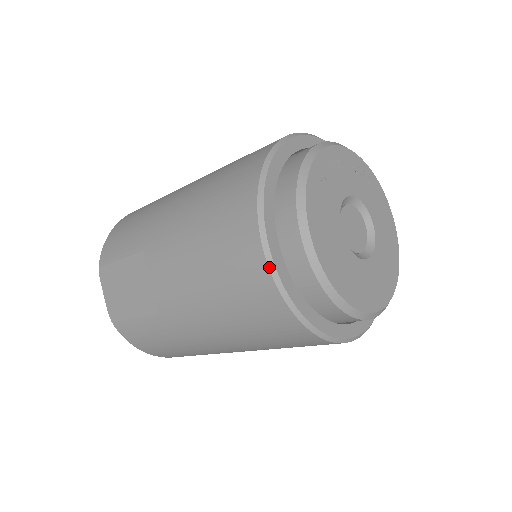
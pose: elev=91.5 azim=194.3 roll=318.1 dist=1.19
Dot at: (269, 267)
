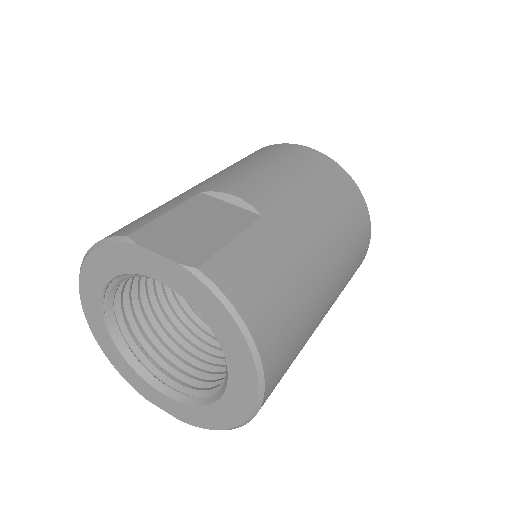
Dot at: (318, 151)
